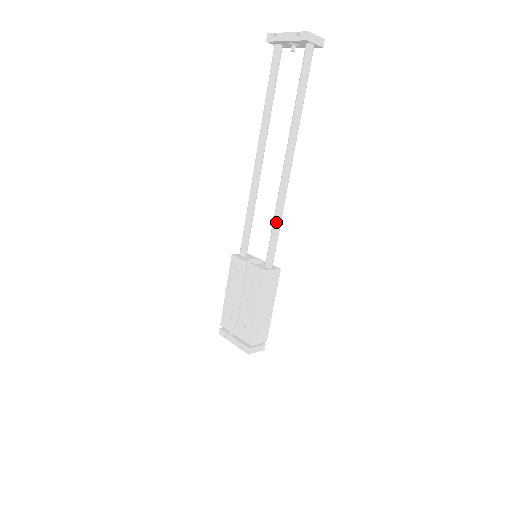
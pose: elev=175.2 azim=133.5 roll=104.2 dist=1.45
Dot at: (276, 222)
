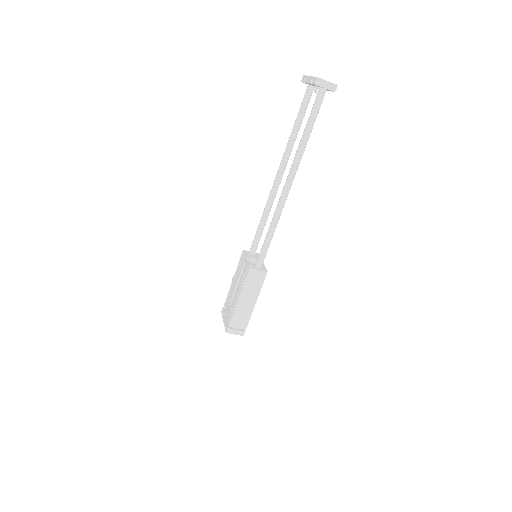
Dot at: (269, 231)
